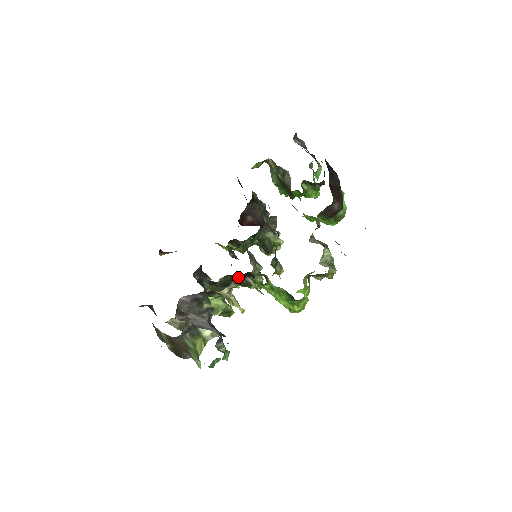
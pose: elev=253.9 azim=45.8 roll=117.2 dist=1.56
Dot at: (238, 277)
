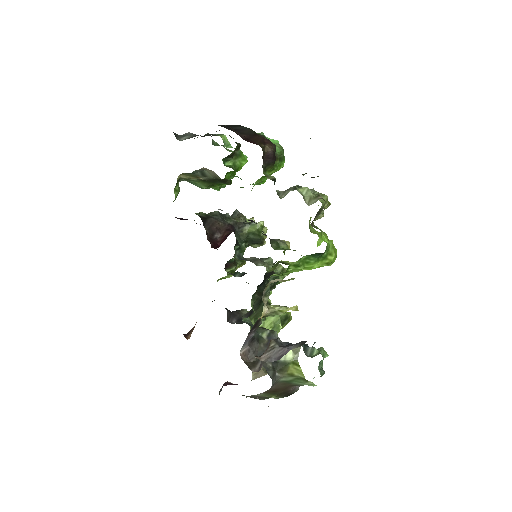
Dot at: (262, 287)
